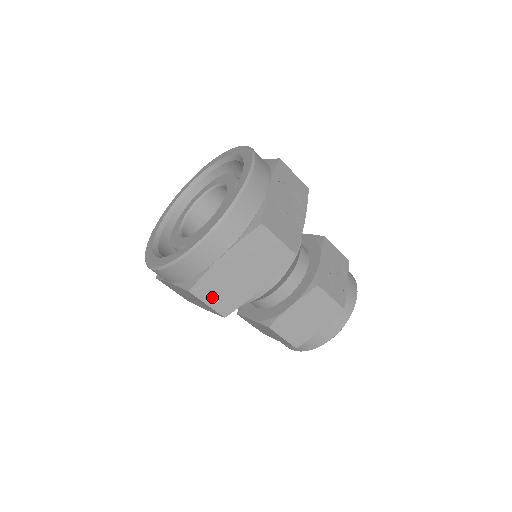
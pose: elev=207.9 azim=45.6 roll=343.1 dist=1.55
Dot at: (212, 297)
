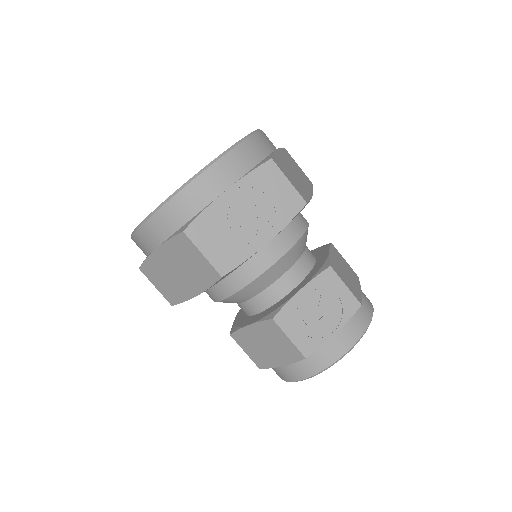
Dot at: (158, 282)
